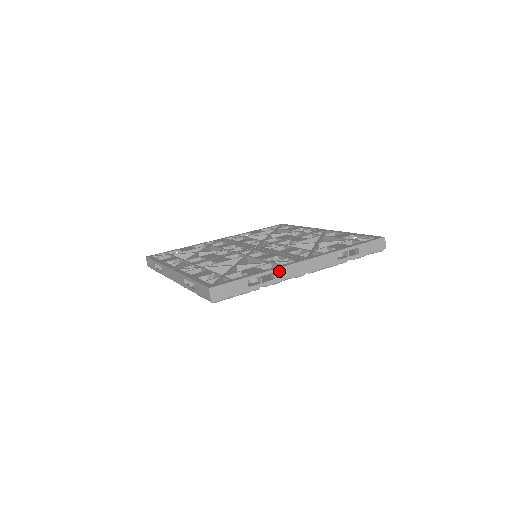
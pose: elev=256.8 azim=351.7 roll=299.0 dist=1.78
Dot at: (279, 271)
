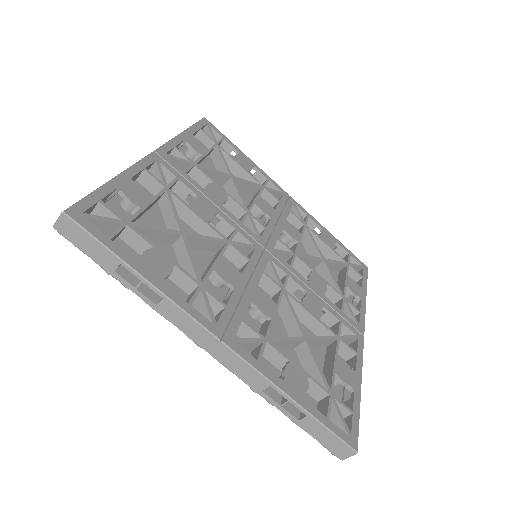
Dot at: (172, 306)
